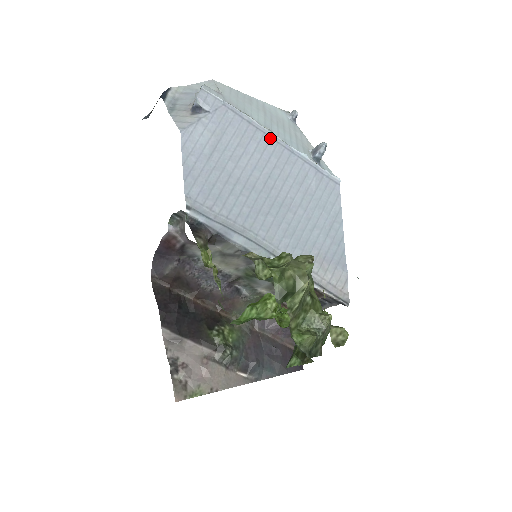
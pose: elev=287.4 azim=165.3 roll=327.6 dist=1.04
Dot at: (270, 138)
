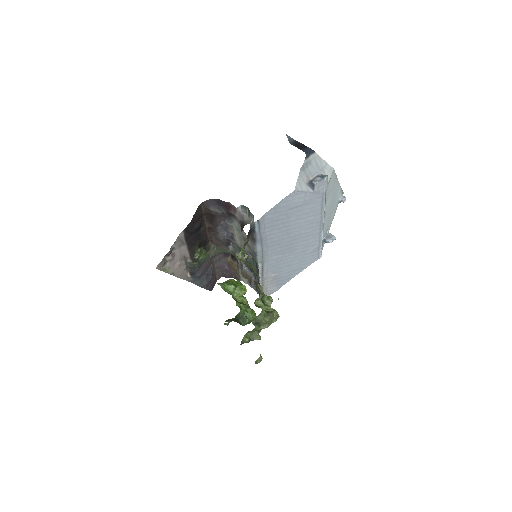
Dot at: (320, 221)
